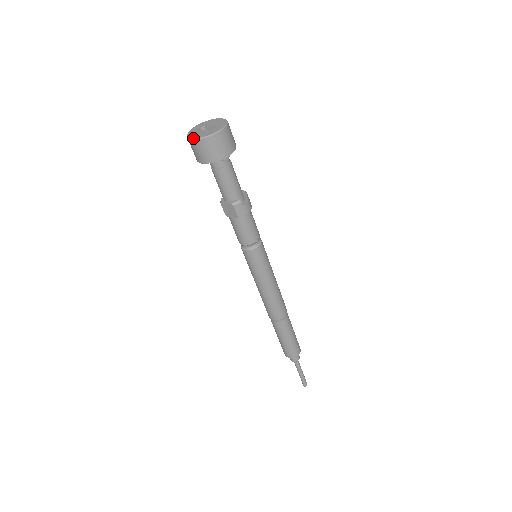
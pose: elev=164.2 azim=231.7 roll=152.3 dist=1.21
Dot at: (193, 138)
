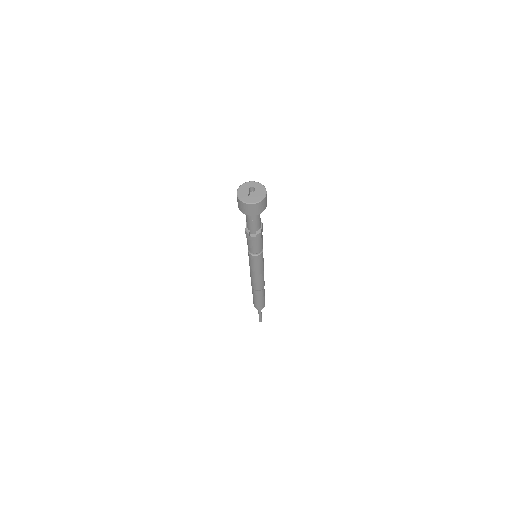
Dot at: (237, 190)
